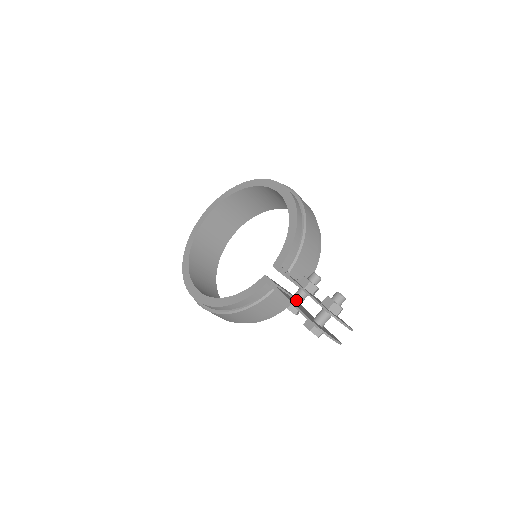
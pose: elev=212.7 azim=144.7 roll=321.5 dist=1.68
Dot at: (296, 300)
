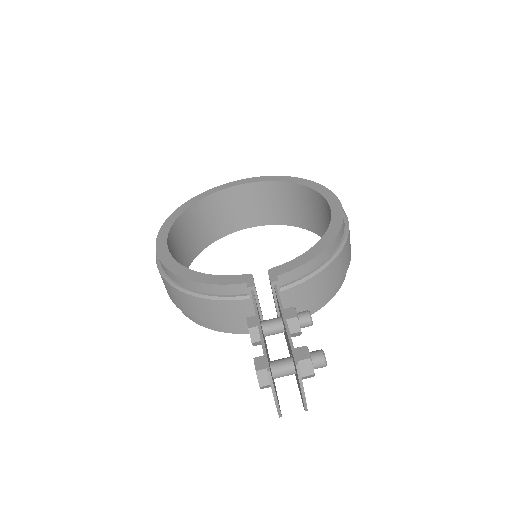
Dot at: (265, 327)
